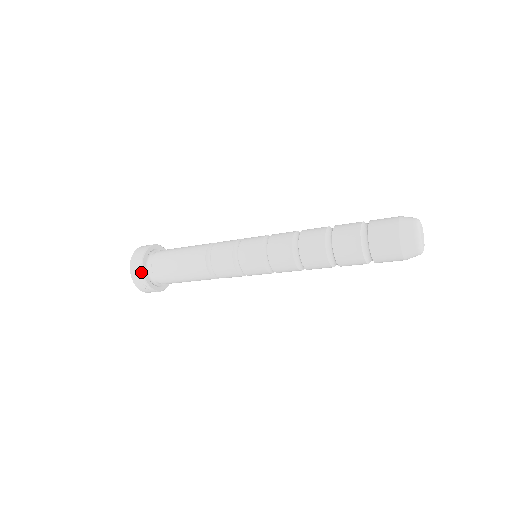
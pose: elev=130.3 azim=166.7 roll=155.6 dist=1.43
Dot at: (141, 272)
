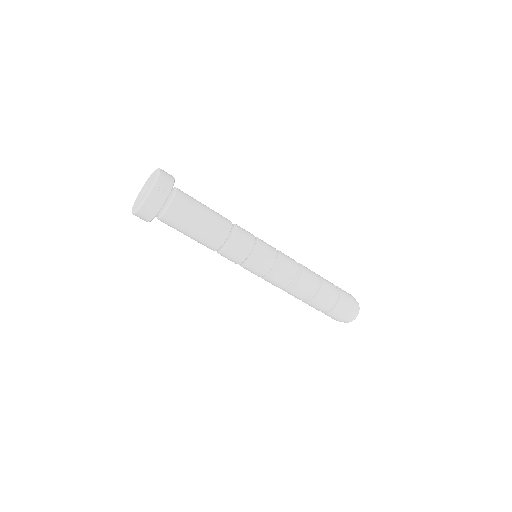
Dot at: (173, 181)
